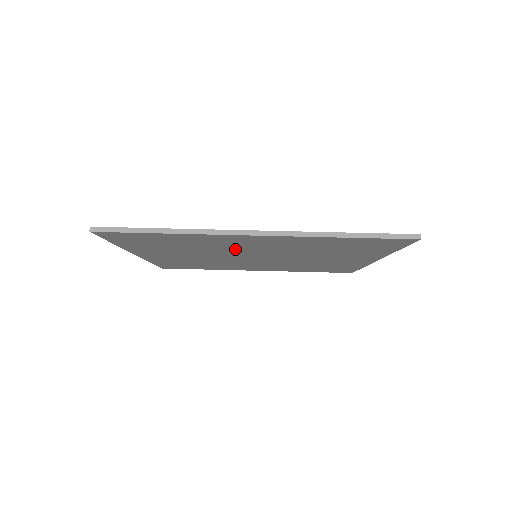
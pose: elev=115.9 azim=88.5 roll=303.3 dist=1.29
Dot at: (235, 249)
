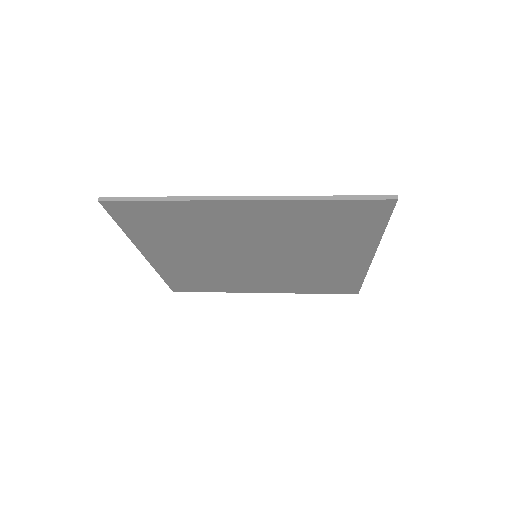
Dot at: (232, 236)
